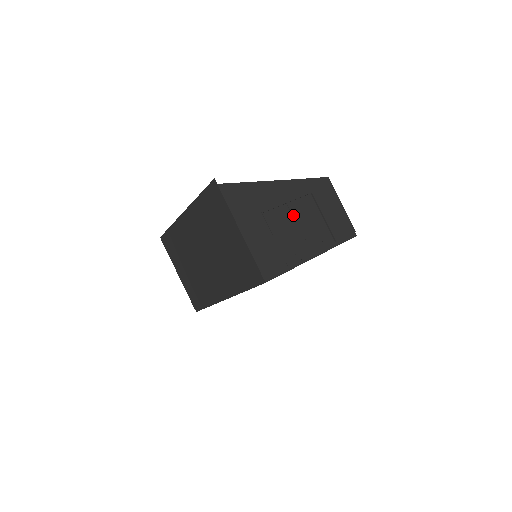
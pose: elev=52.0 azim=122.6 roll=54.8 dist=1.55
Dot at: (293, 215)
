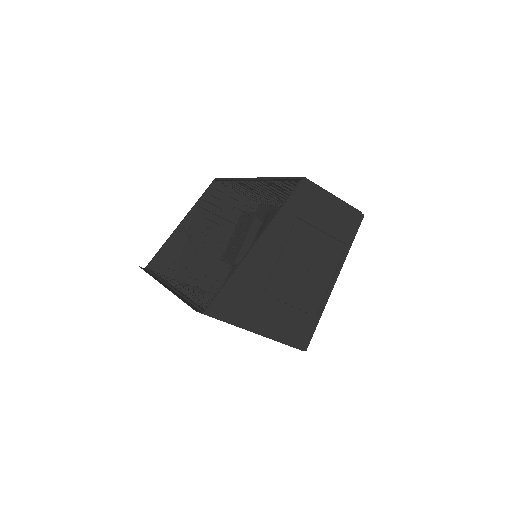
Dot at: (293, 262)
